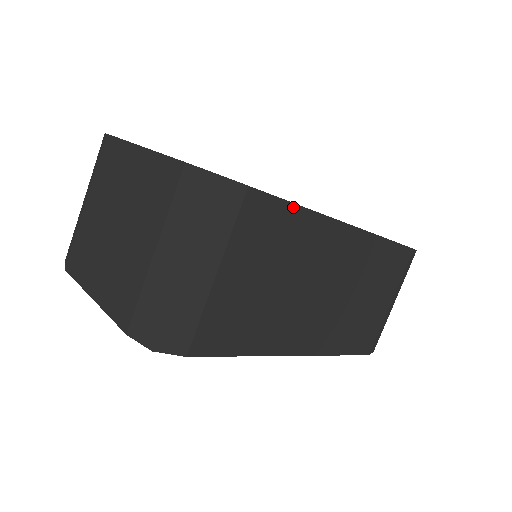
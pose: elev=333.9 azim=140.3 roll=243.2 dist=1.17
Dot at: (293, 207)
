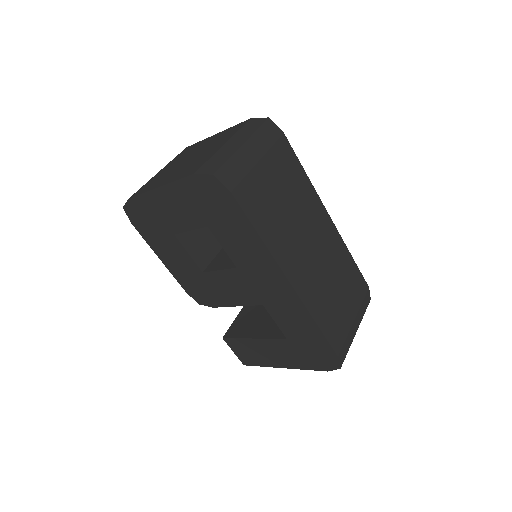
Dot at: (302, 169)
